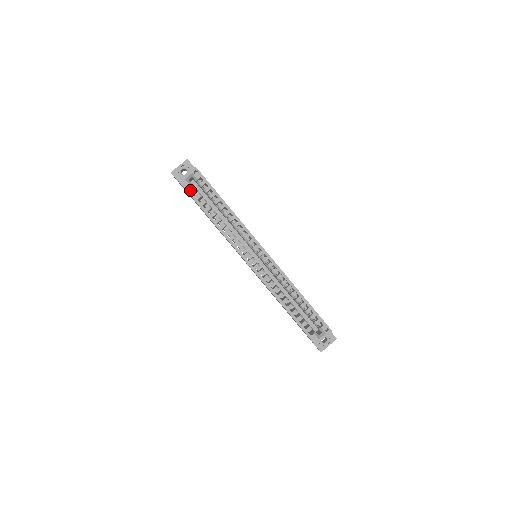
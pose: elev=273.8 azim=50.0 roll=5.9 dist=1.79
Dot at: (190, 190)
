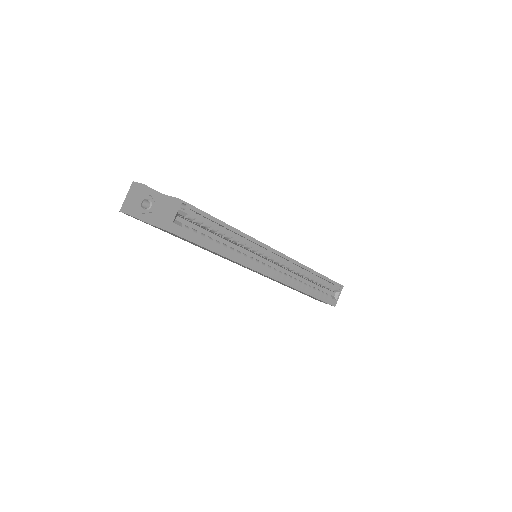
Dot at: occluded
